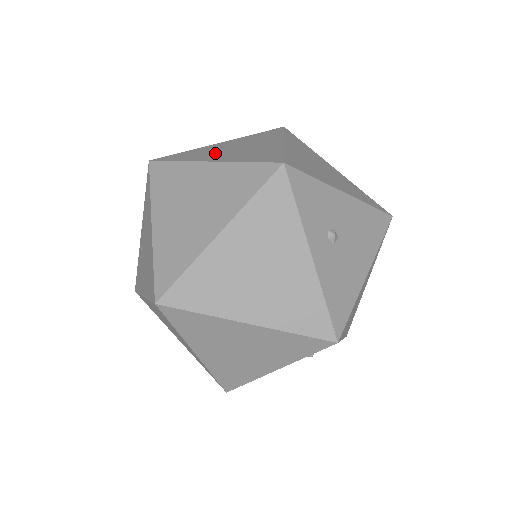
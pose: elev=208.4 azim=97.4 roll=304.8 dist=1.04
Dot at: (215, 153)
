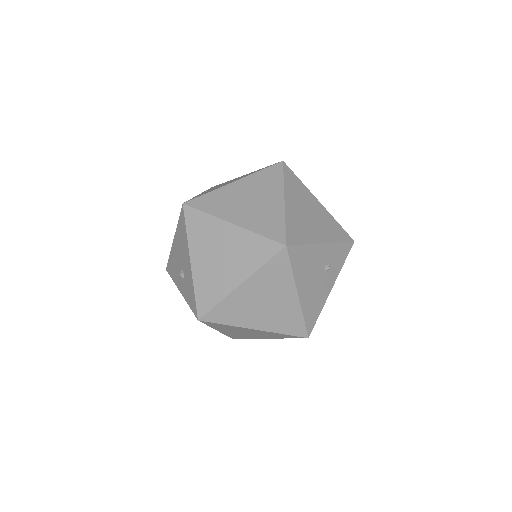
Dot at: occluded
